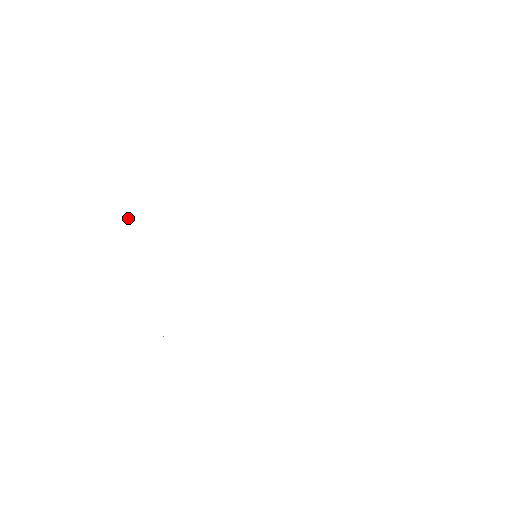
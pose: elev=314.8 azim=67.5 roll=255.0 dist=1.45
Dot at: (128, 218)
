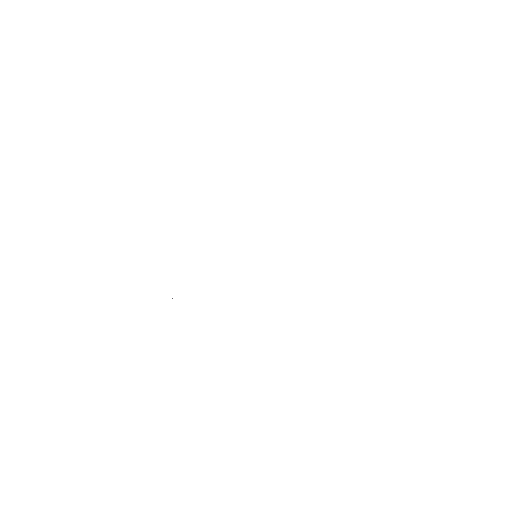
Dot at: occluded
